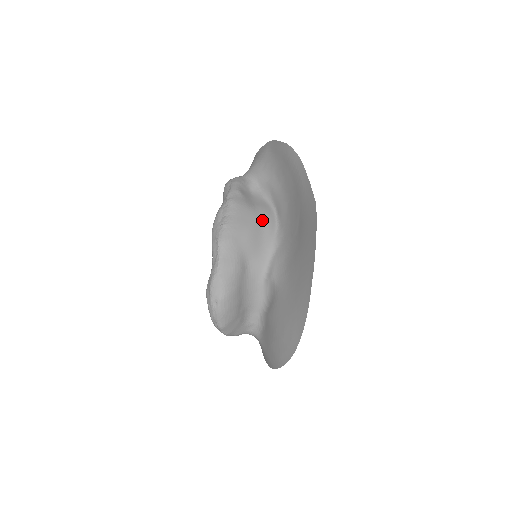
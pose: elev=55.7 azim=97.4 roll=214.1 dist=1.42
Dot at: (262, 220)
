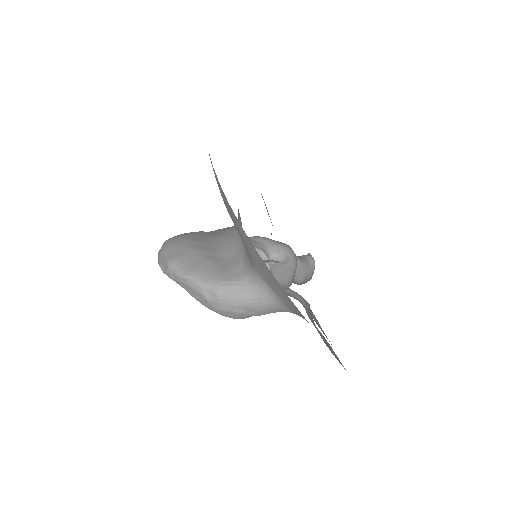
Dot at: occluded
